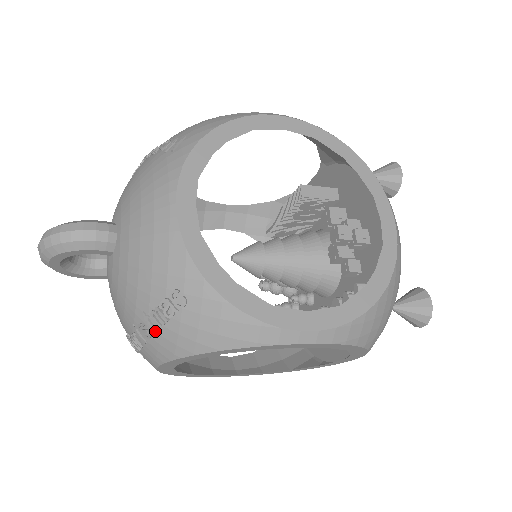
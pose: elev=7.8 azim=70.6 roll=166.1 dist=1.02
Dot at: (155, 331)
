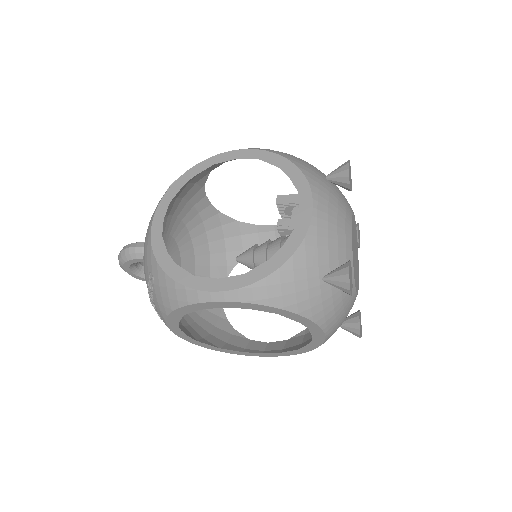
Dot at: (154, 303)
